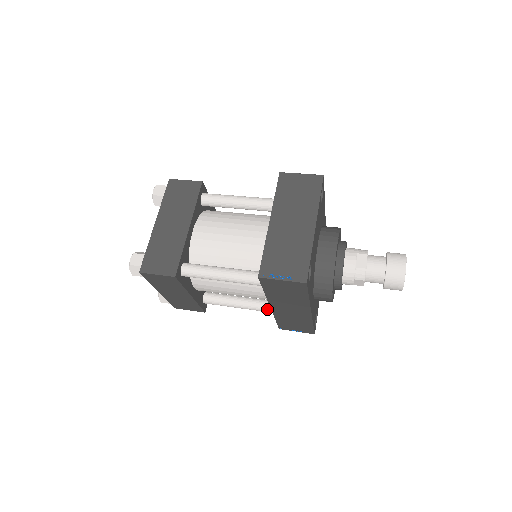
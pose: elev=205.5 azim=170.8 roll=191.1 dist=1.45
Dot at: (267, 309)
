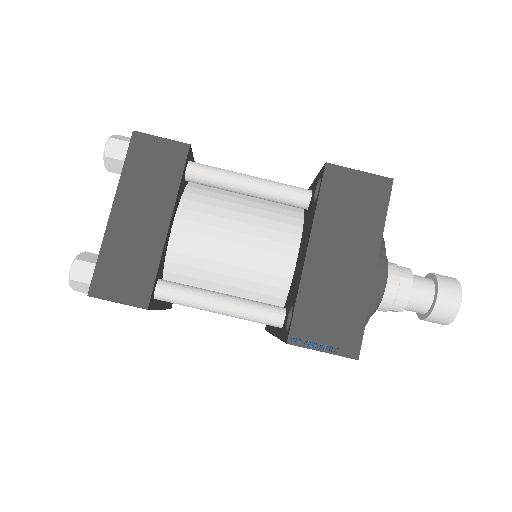
Dot at: occluded
